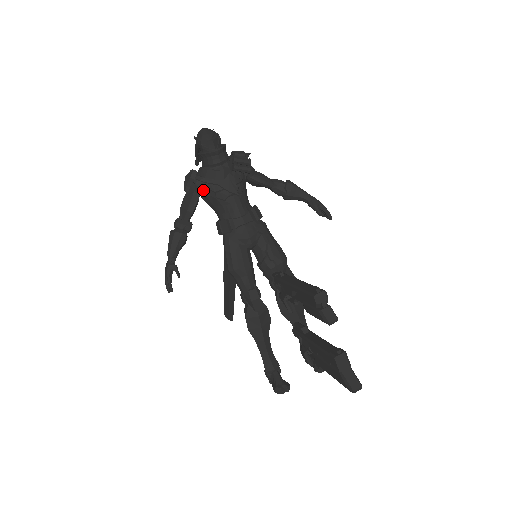
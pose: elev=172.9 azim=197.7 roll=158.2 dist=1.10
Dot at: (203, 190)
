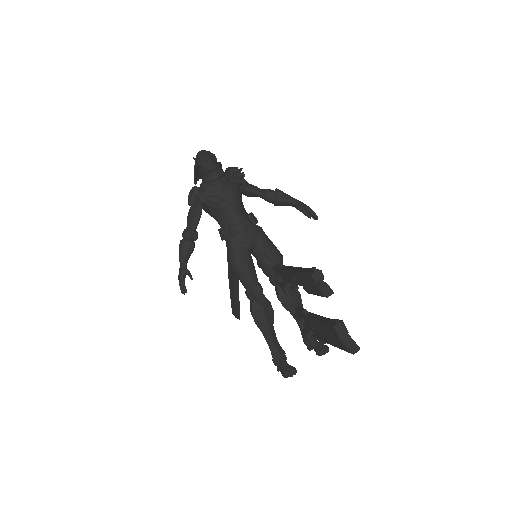
Dot at: (205, 203)
